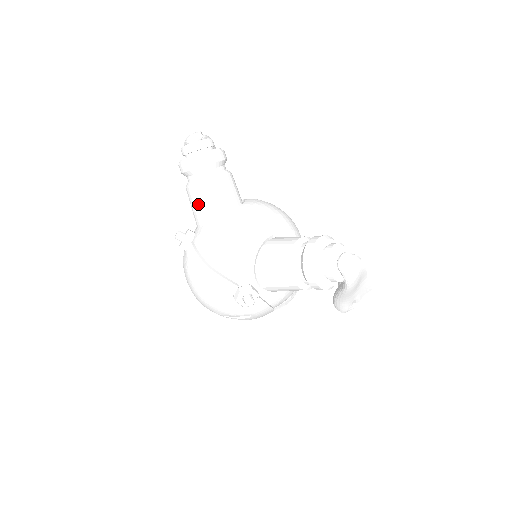
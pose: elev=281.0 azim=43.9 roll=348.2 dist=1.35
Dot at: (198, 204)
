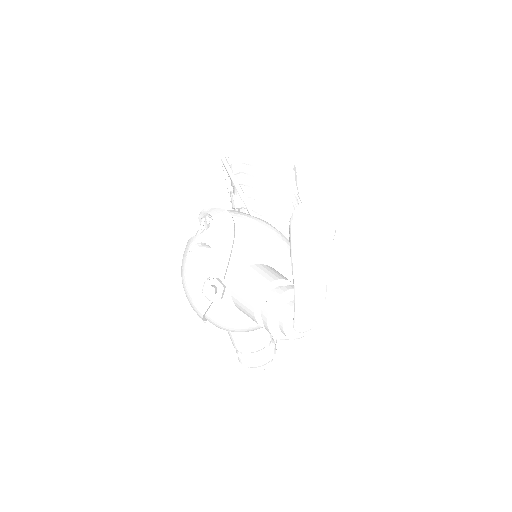
Dot at: (245, 312)
